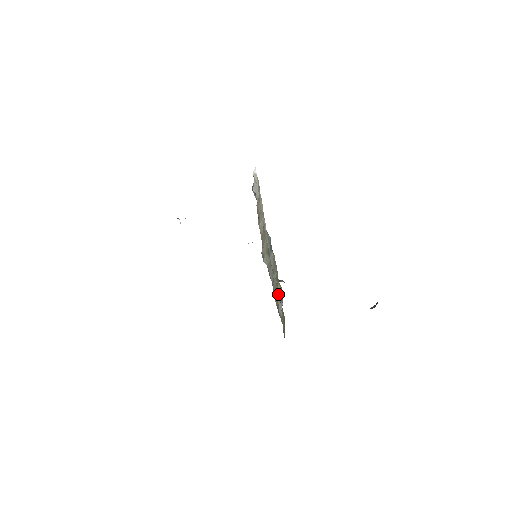
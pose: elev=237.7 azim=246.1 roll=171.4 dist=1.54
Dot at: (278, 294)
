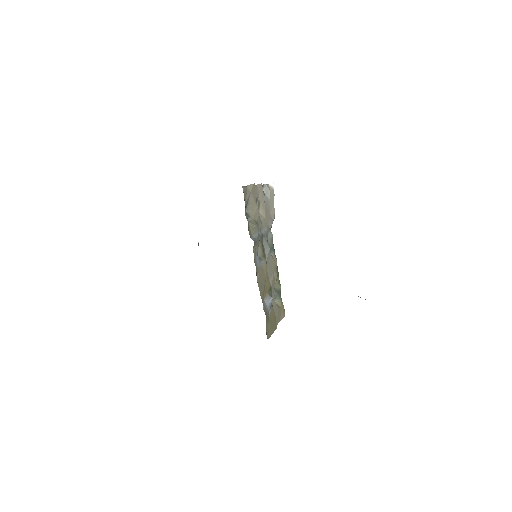
Dot at: (269, 287)
